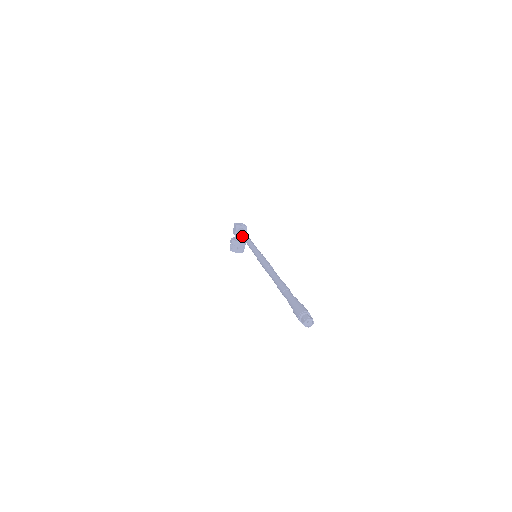
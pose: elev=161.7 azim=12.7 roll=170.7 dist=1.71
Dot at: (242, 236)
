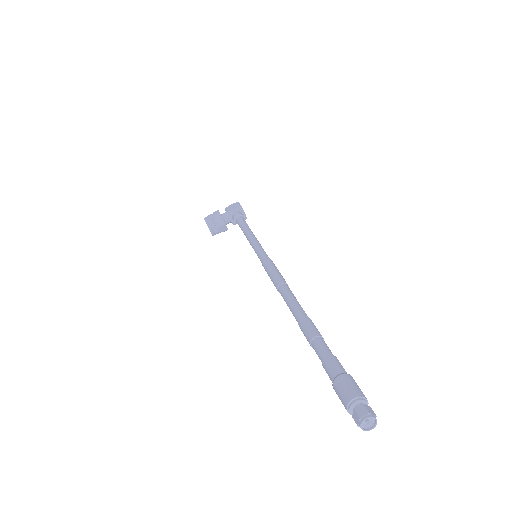
Dot at: (242, 221)
